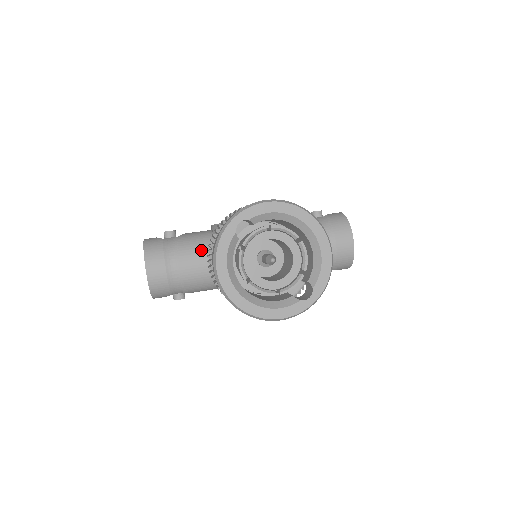
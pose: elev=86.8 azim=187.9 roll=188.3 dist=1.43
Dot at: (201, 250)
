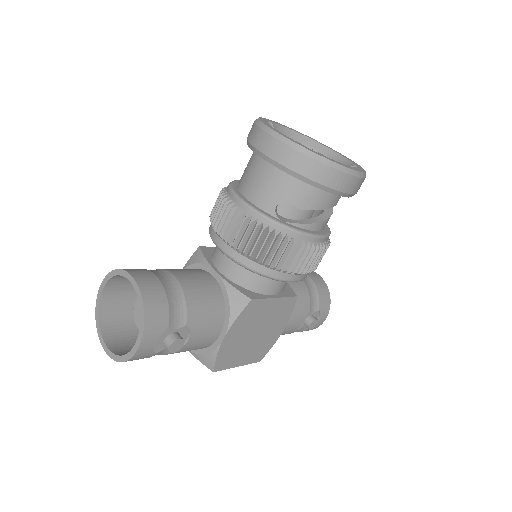
Dot at: (189, 270)
